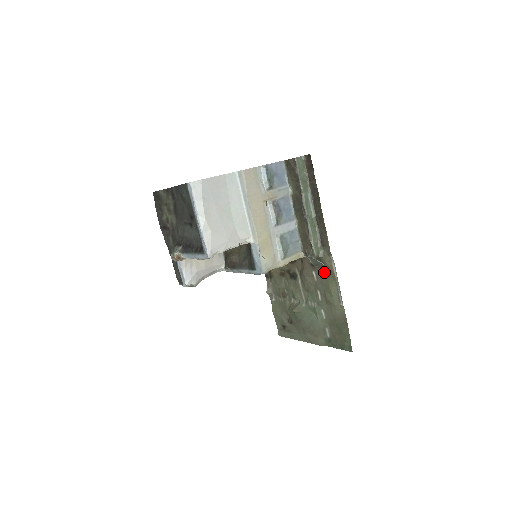
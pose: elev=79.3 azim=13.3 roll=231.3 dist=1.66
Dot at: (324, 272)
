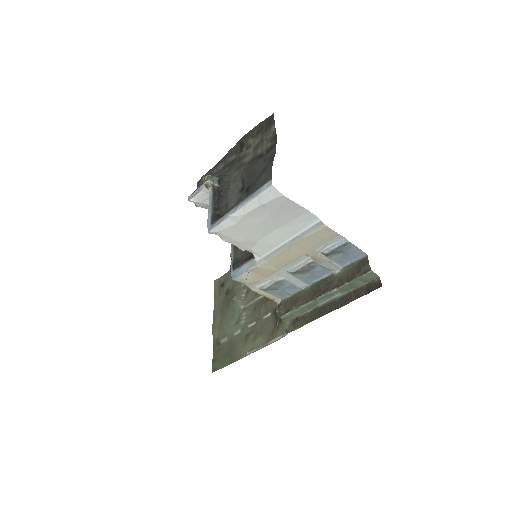
Dot at: (272, 327)
